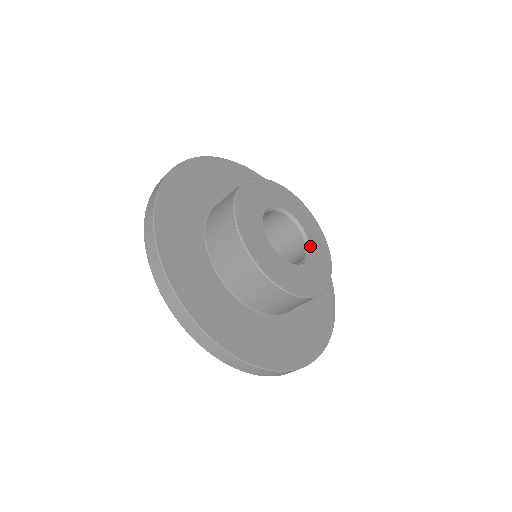
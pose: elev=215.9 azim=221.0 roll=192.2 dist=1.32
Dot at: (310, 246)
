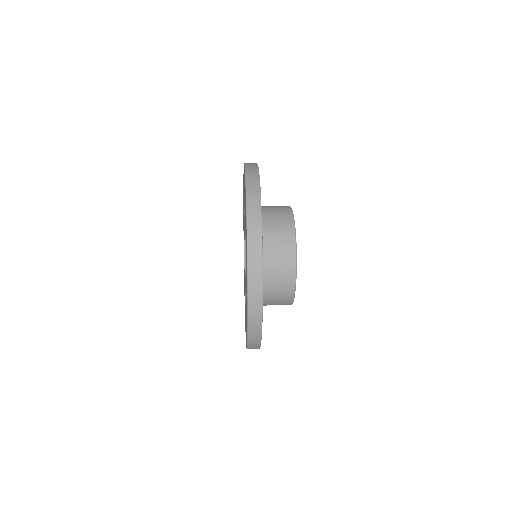
Dot at: occluded
